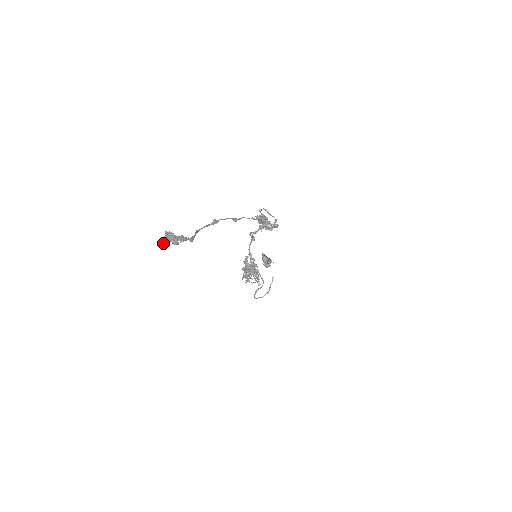
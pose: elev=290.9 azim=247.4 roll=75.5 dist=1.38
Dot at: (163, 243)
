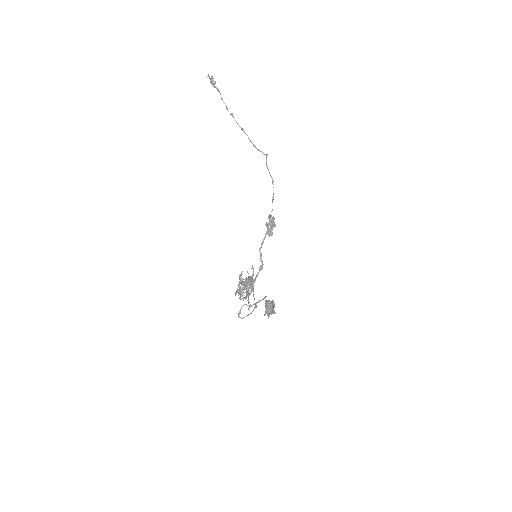
Dot at: occluded
